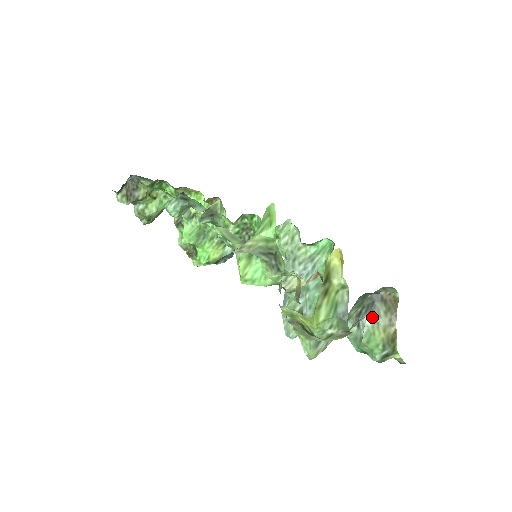
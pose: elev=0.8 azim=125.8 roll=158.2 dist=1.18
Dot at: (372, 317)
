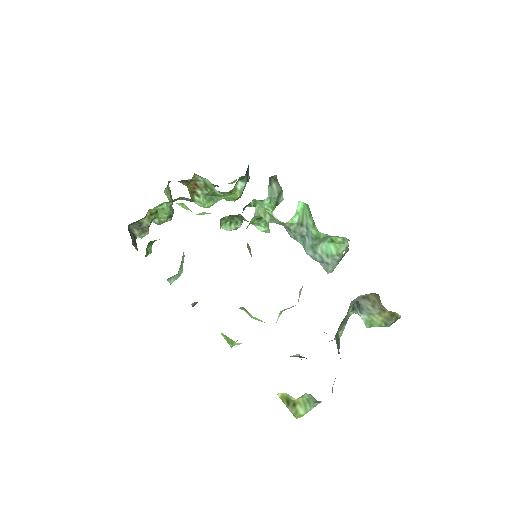
Dot at: (363, 312)
